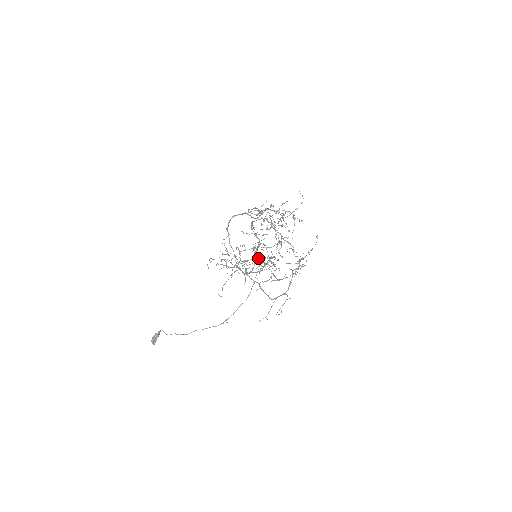
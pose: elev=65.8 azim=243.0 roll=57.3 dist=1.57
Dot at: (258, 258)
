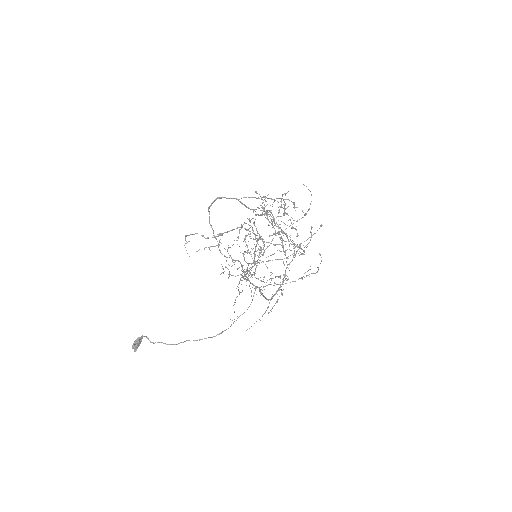
Dot at: (232, 229)
